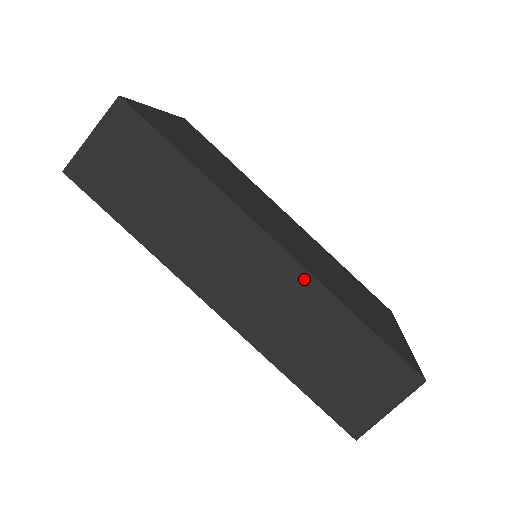
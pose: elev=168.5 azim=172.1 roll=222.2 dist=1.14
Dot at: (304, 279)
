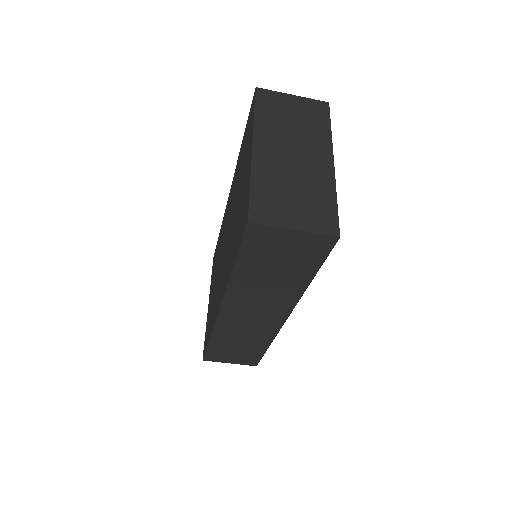
Dot at: (273, 331)
